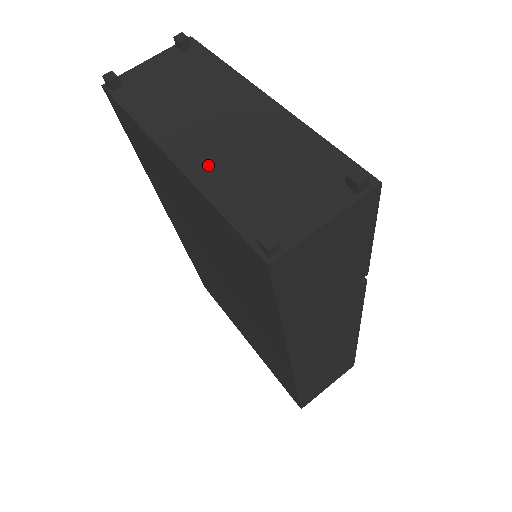
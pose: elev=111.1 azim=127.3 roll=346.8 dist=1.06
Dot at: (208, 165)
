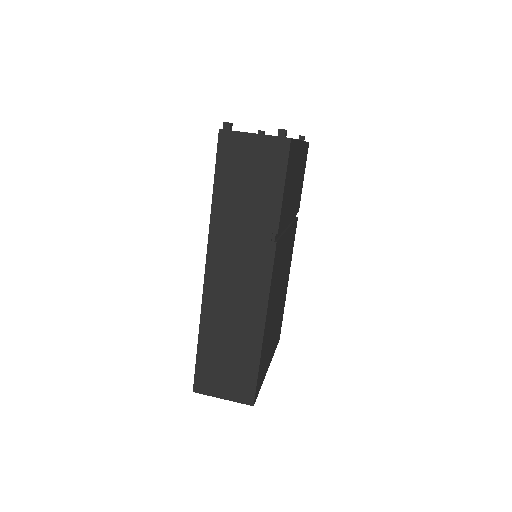
Dot at: occluded
